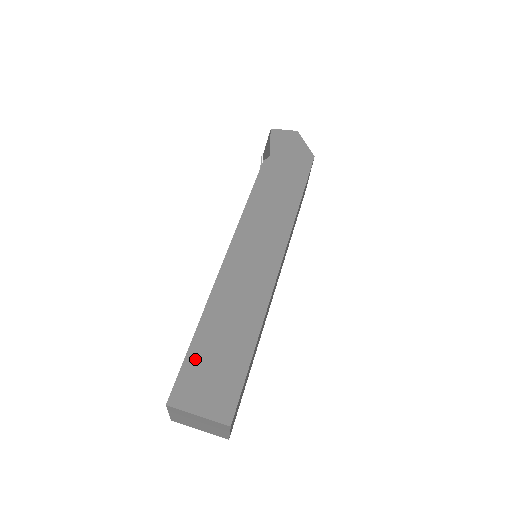
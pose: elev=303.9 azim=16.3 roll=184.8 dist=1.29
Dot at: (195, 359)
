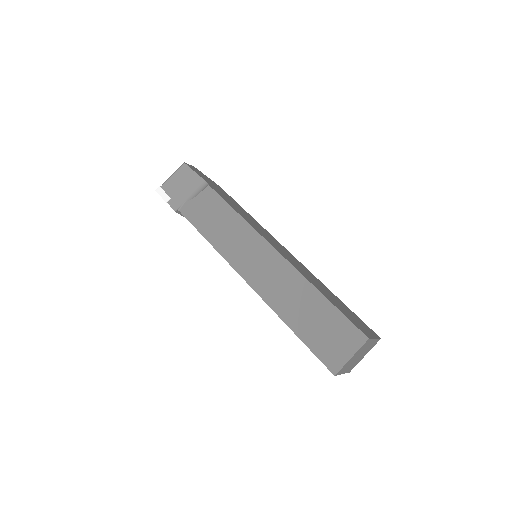
Dot at: (342, 311)
